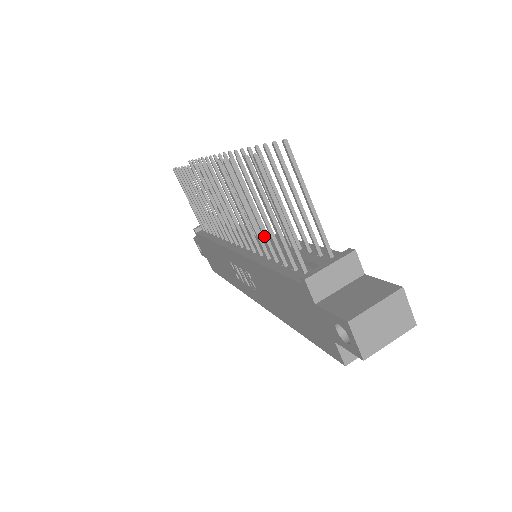
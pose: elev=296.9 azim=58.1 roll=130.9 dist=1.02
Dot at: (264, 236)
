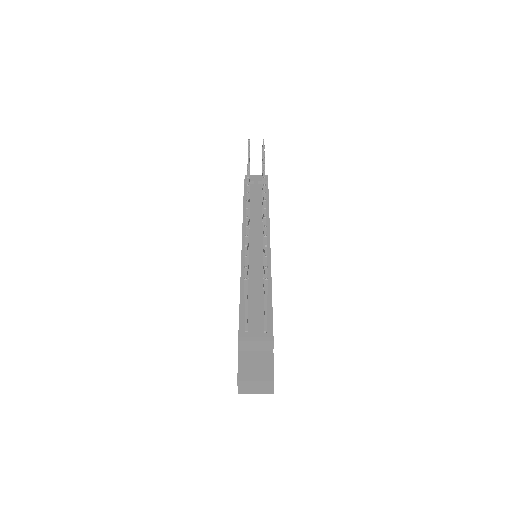
Dot at: occluded
